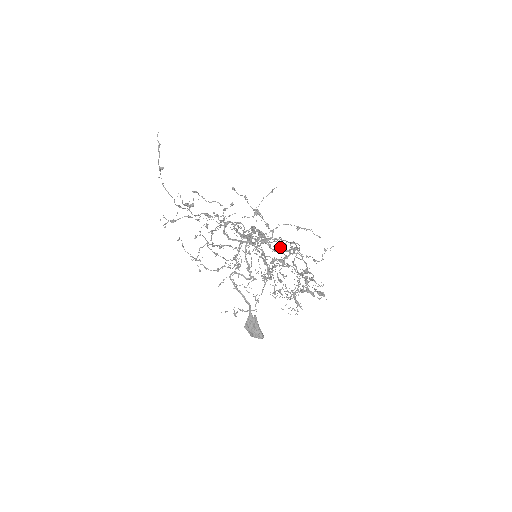
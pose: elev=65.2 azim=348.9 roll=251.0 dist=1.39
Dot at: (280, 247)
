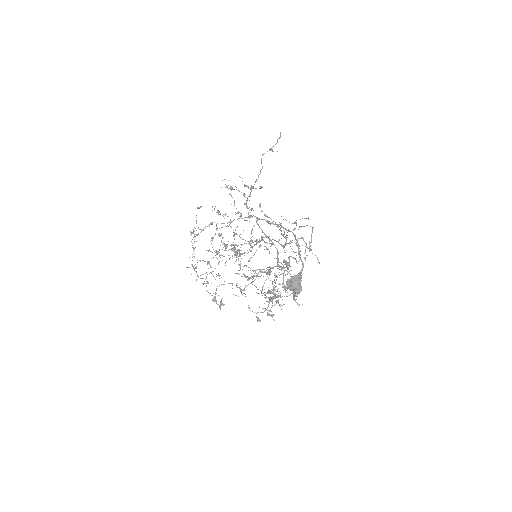
Dot at: occluded
